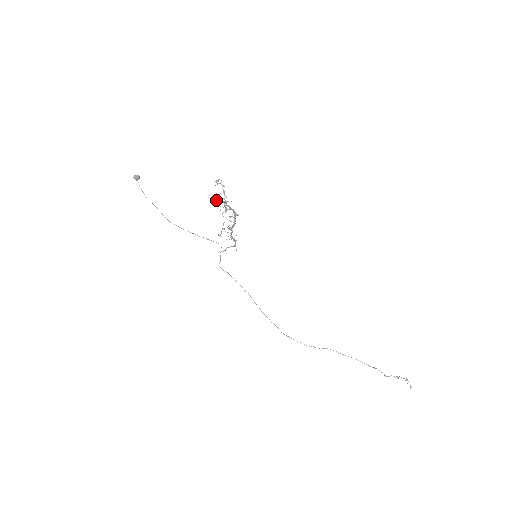
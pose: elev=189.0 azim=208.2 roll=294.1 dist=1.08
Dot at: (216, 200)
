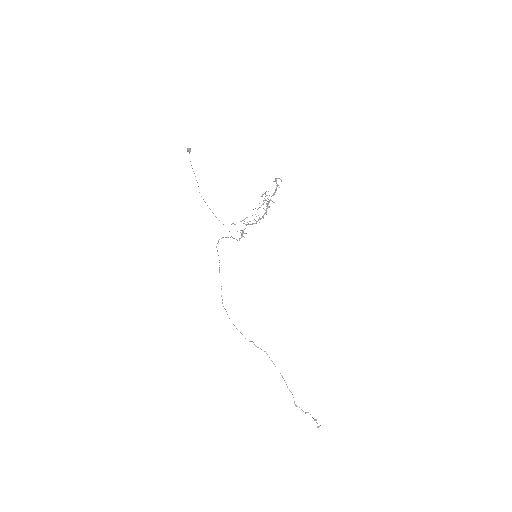
Dot at: (262, 194)
